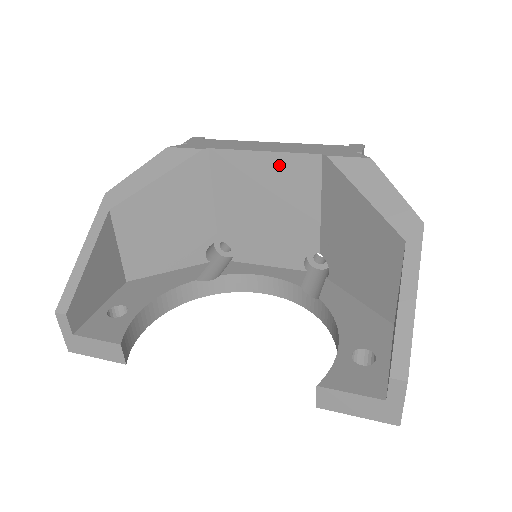
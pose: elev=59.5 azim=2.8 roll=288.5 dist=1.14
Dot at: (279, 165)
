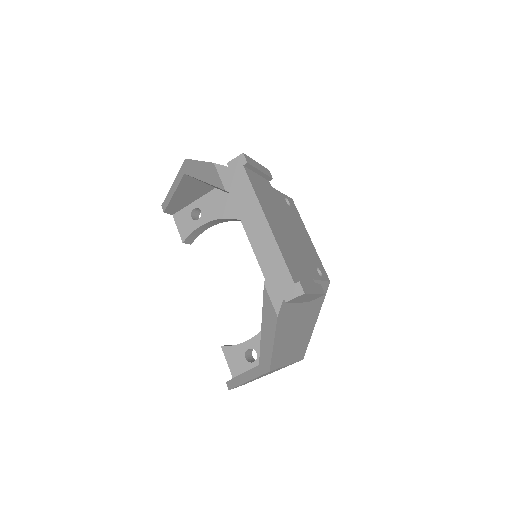
Dot at: occluded
